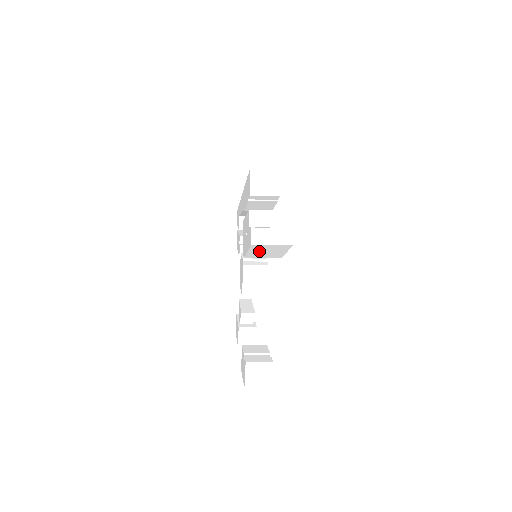
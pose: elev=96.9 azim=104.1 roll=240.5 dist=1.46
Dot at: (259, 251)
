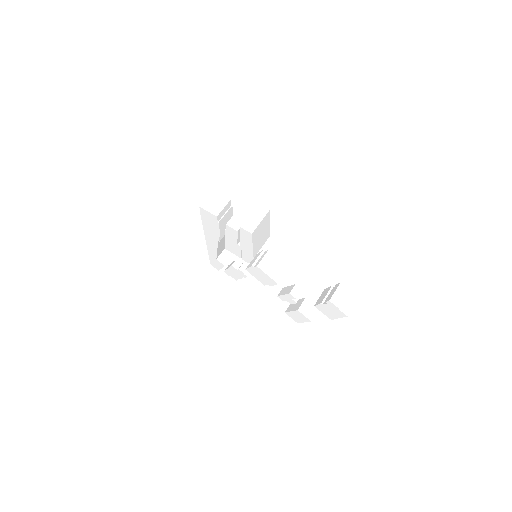
Dot at: (257, 239)
